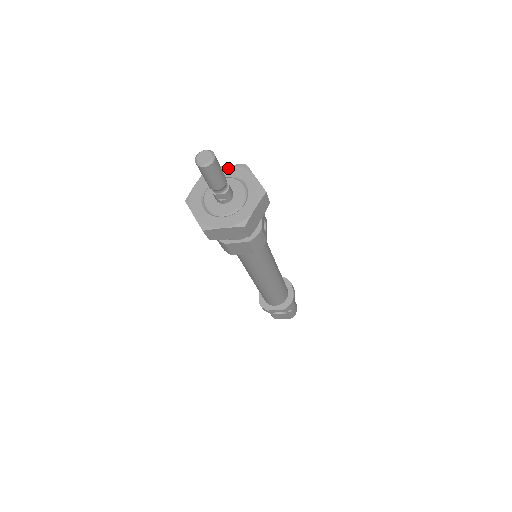
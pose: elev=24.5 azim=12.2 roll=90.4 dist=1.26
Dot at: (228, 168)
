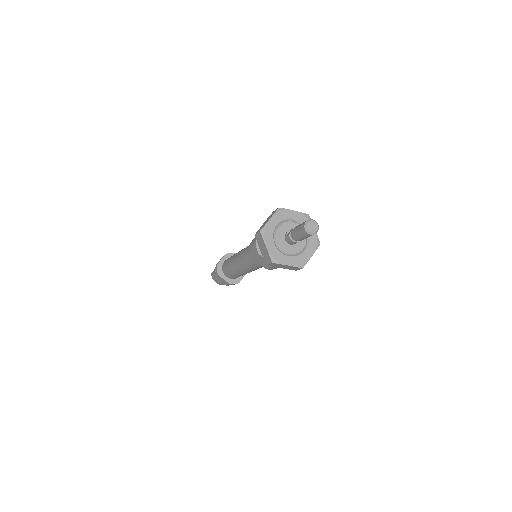
Dot at: (273, 219)
